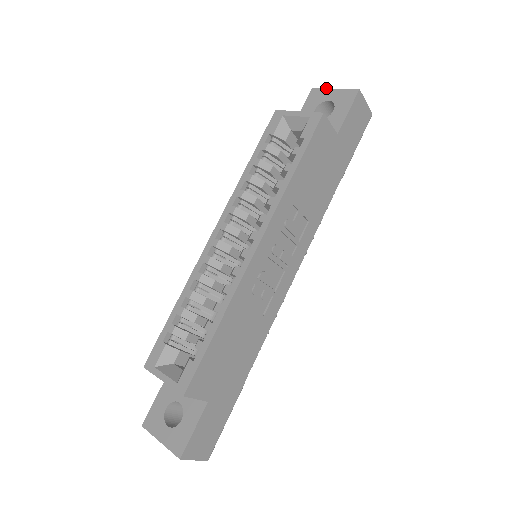
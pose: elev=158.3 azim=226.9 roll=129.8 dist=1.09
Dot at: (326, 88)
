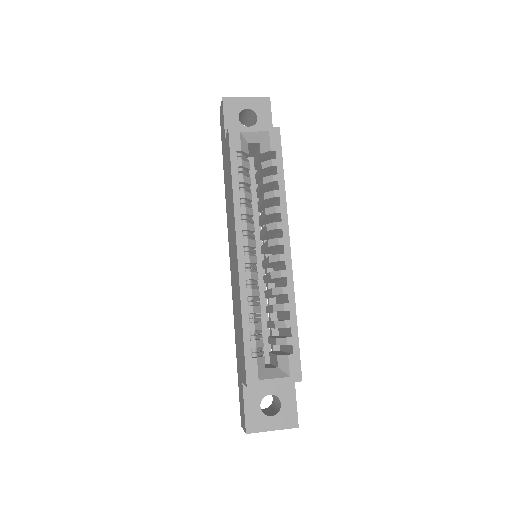
Dot at: occluded
